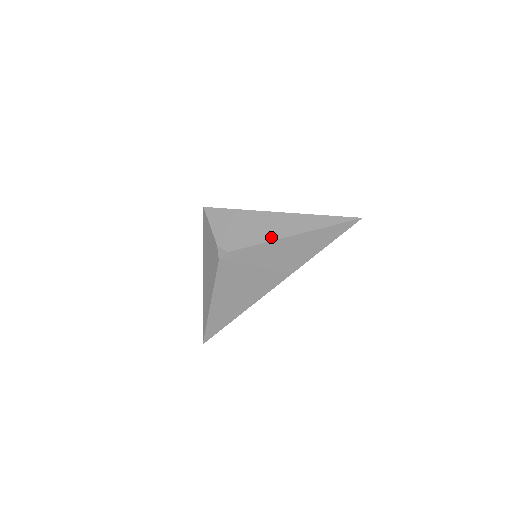
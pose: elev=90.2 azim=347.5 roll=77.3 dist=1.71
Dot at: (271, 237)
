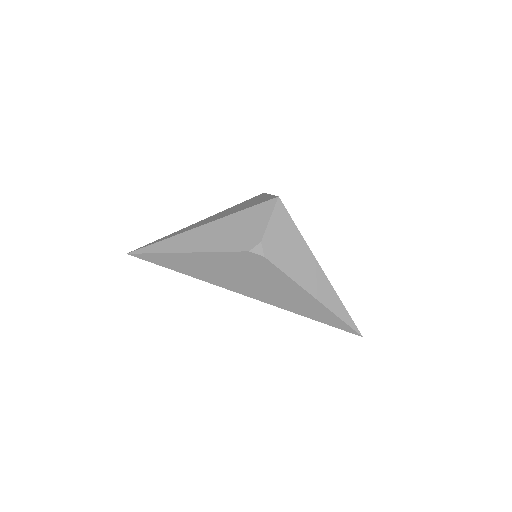
Dot at: (303, 283)
